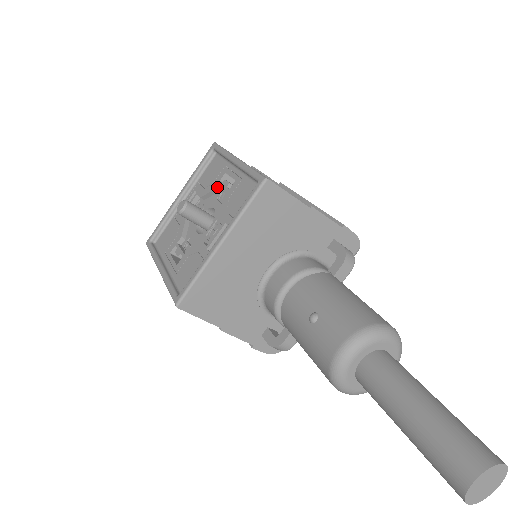
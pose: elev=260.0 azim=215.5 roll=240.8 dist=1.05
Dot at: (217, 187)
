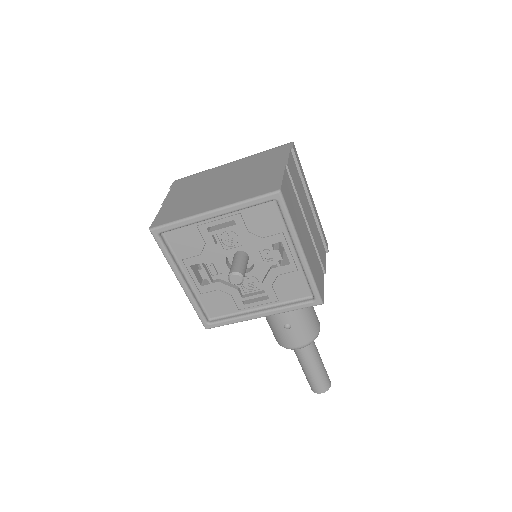
Dot at: (265, 245)
